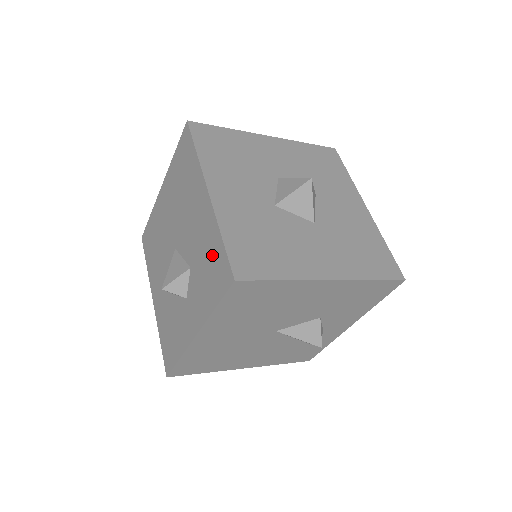
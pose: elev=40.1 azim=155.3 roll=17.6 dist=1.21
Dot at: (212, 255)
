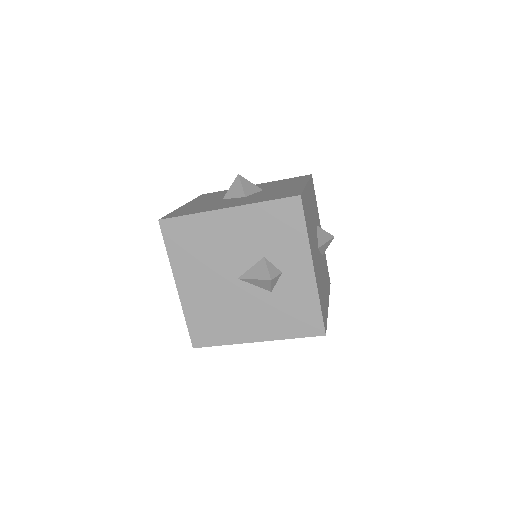
Dot at: occluded
